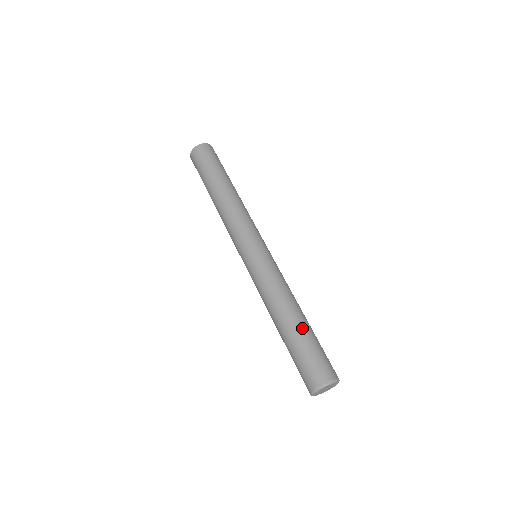
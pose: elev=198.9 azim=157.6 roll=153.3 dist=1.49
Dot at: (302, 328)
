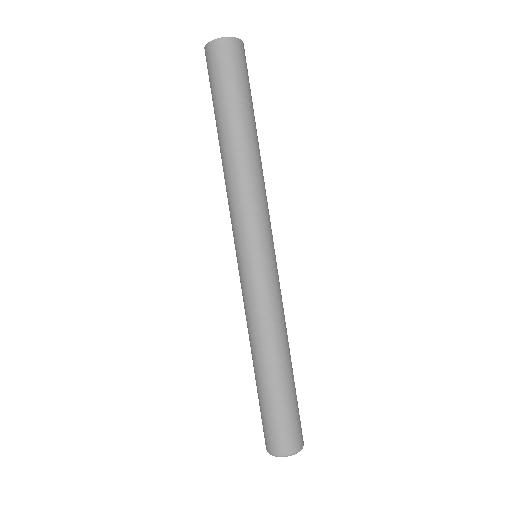
Dot at: (289, 381)
